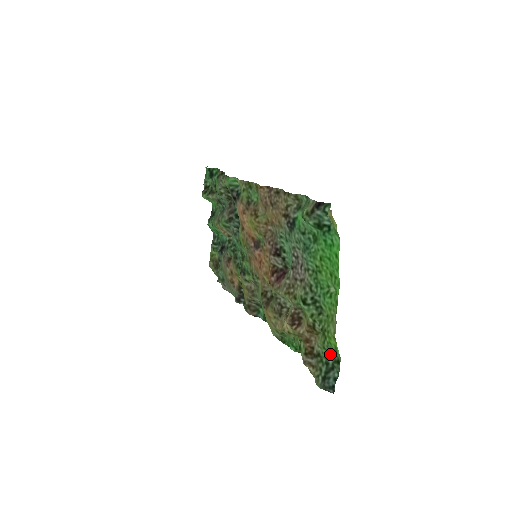
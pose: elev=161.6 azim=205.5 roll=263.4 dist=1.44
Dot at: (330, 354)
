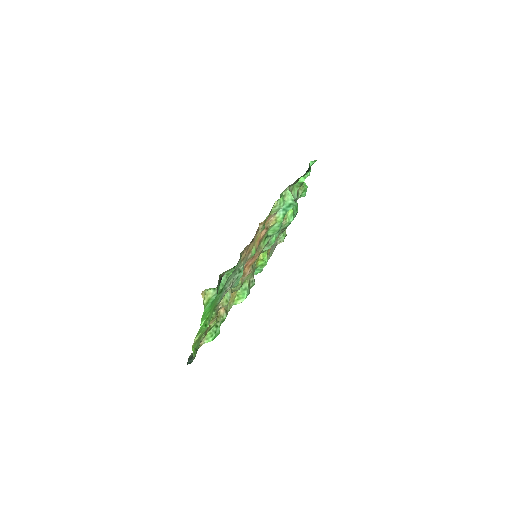
Dot at: (196, 350)
